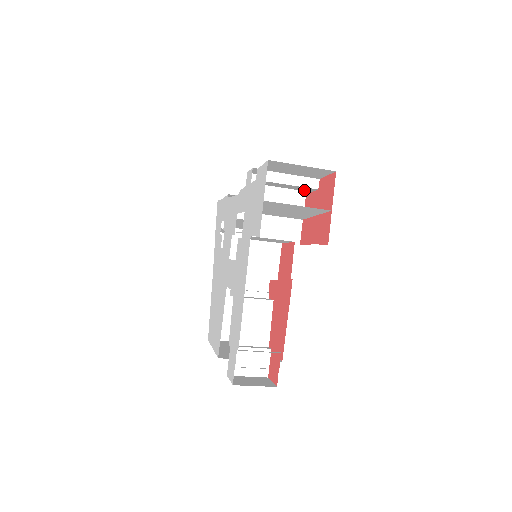
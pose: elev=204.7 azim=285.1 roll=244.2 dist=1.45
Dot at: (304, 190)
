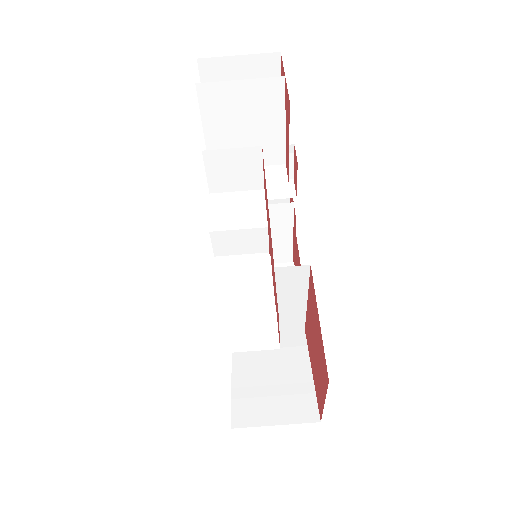
Dot at: occluded
